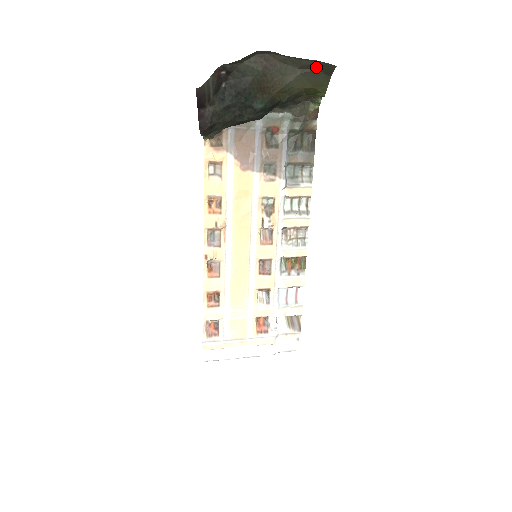
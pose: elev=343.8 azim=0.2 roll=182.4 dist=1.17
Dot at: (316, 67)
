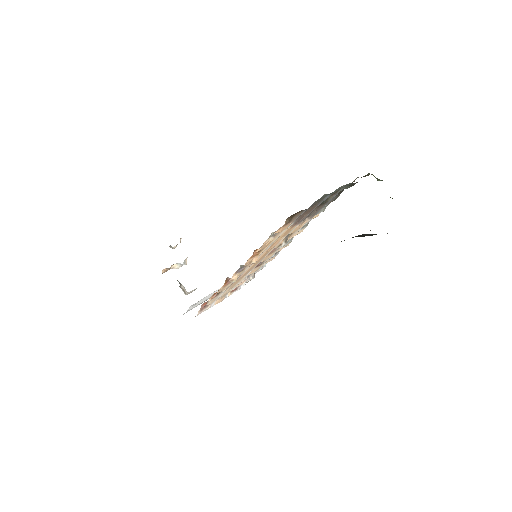
Dot at: occluded
